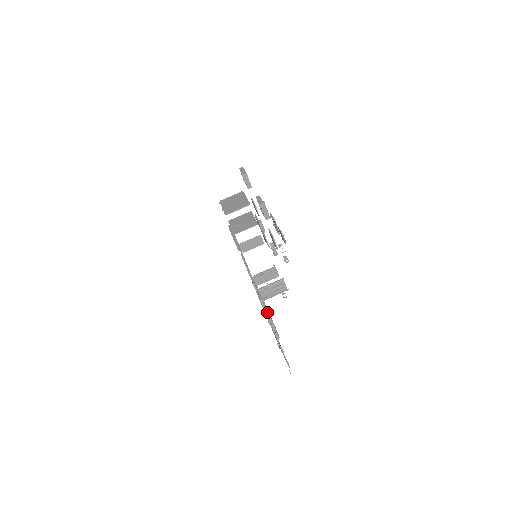
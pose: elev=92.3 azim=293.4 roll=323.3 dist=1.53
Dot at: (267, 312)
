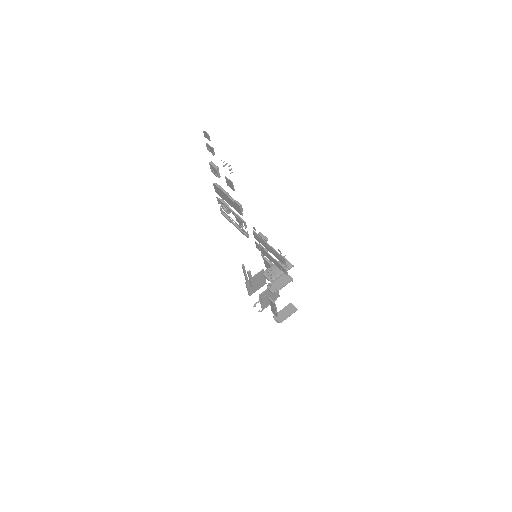
Dot at: (221, 188)
